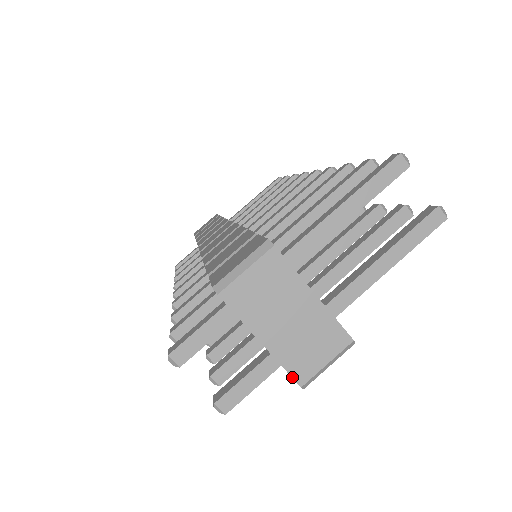
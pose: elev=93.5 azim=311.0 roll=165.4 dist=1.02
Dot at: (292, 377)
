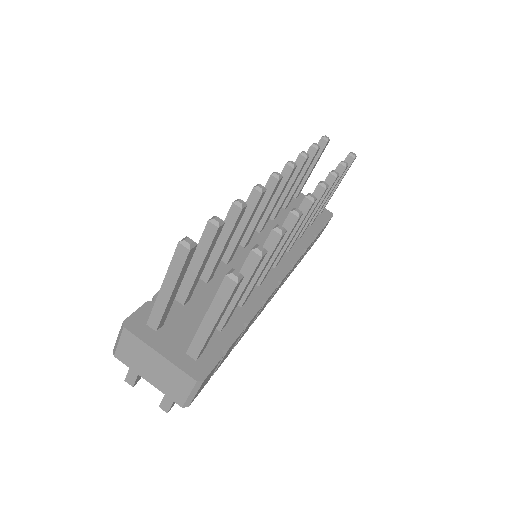
Dot at: (174, 401)
